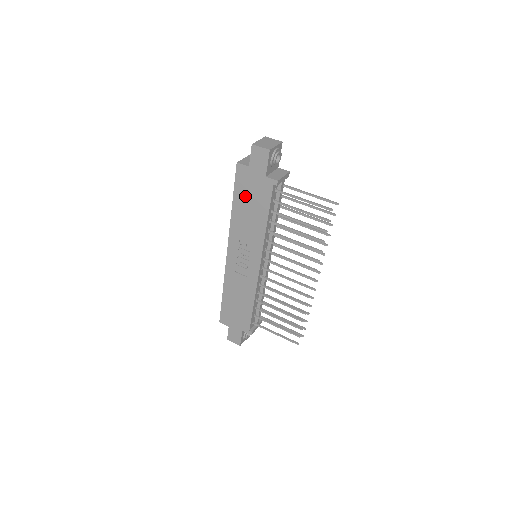
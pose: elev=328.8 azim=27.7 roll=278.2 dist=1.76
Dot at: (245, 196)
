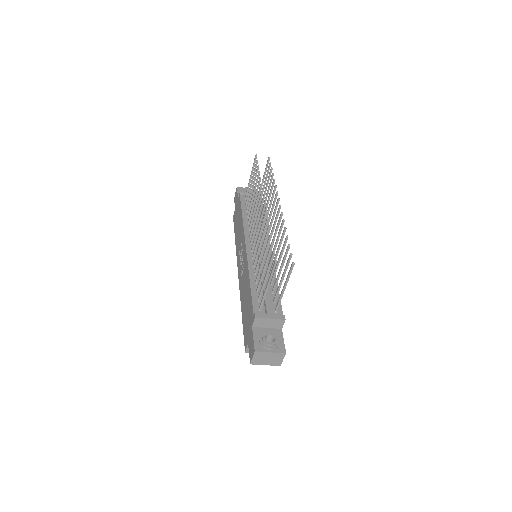
Dot at: (236, 224)
